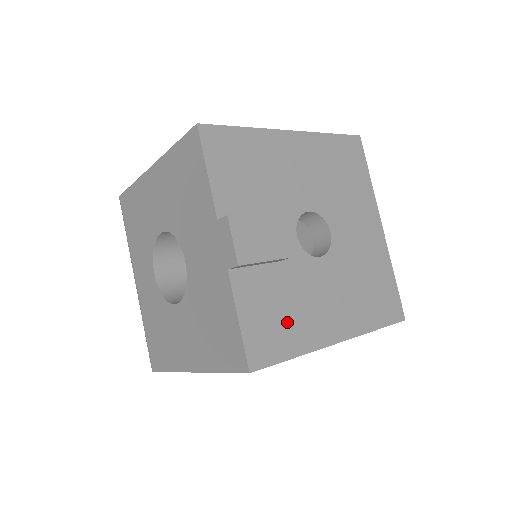
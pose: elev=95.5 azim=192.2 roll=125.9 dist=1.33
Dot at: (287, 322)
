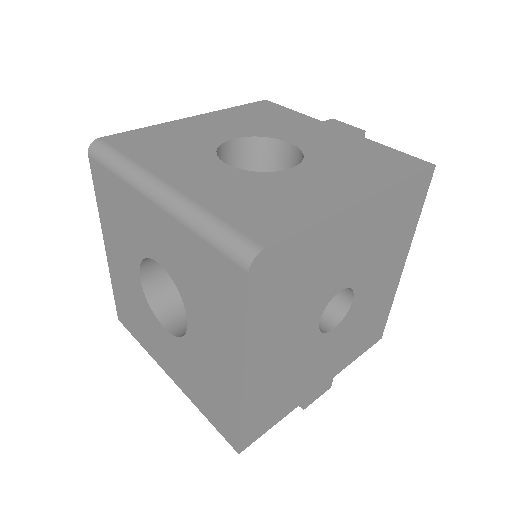
Dot at: occluded
